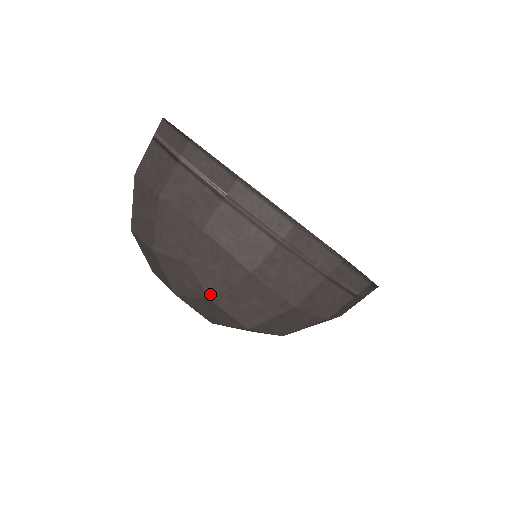
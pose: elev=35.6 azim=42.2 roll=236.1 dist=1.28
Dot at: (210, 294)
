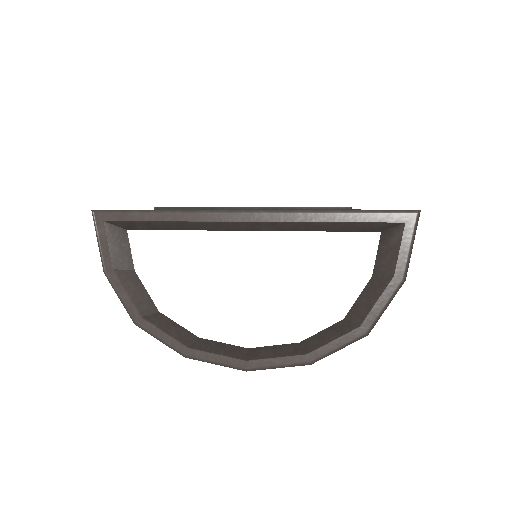
Dot at: occluded
